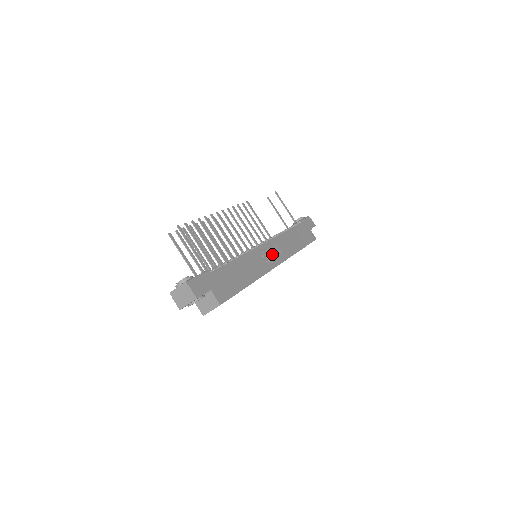
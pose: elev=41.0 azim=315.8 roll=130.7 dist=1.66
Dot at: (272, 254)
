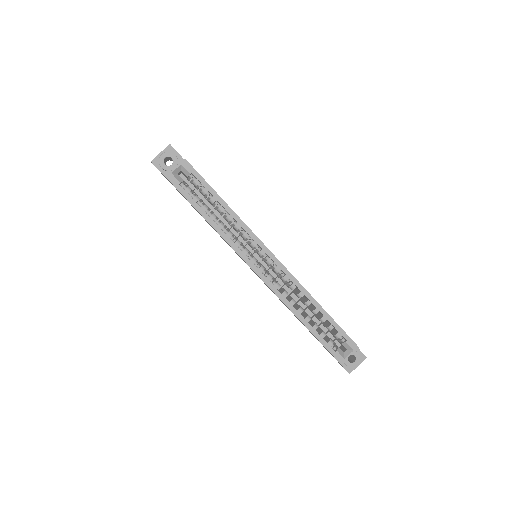
Dot at: occluded
